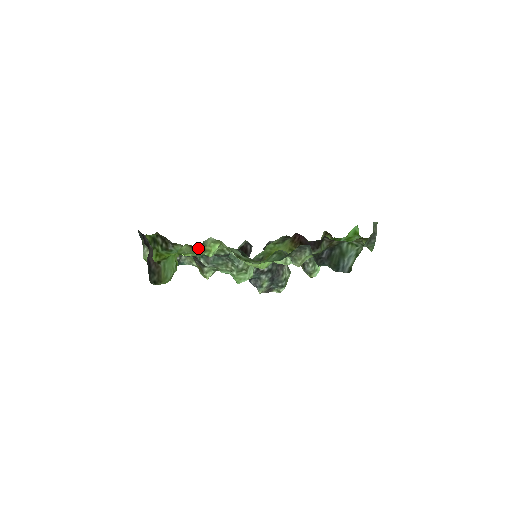
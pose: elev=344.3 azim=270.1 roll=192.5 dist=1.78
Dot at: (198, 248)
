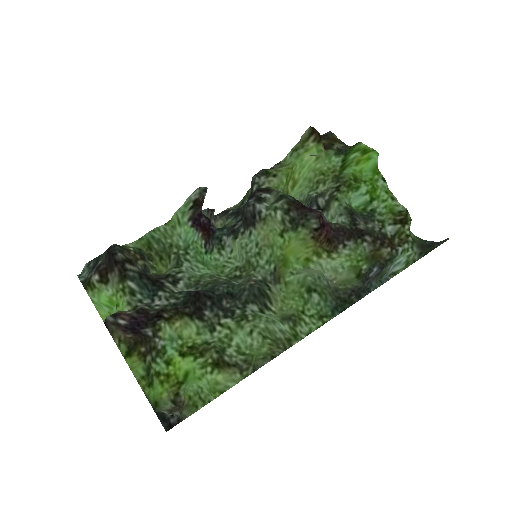
Dot at: occluded
